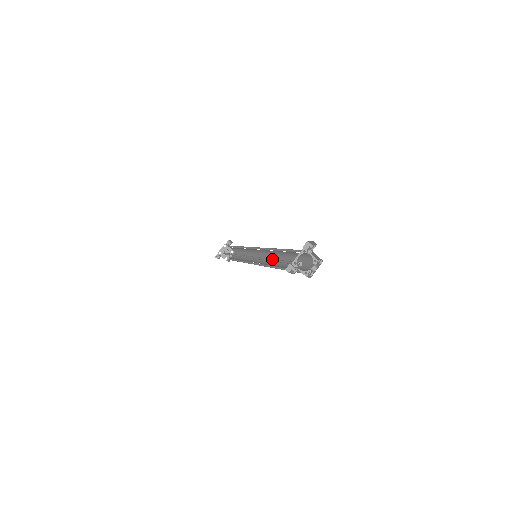
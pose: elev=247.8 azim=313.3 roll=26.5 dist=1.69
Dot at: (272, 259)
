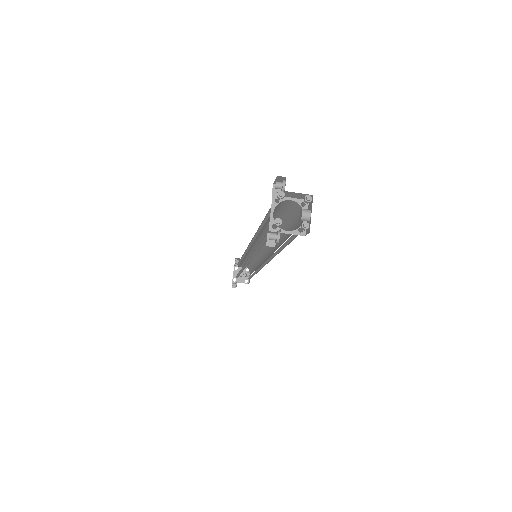
Dot at: (259, 245)
